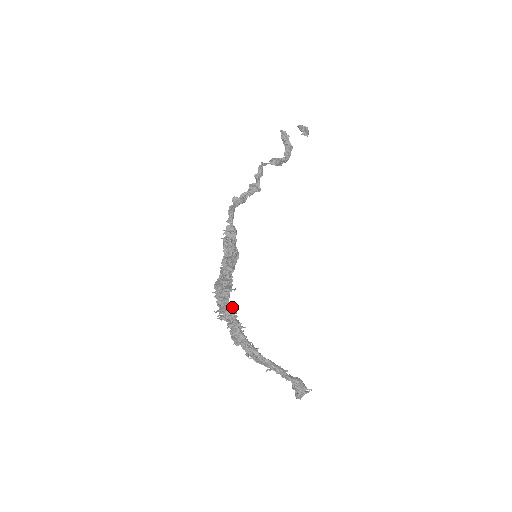
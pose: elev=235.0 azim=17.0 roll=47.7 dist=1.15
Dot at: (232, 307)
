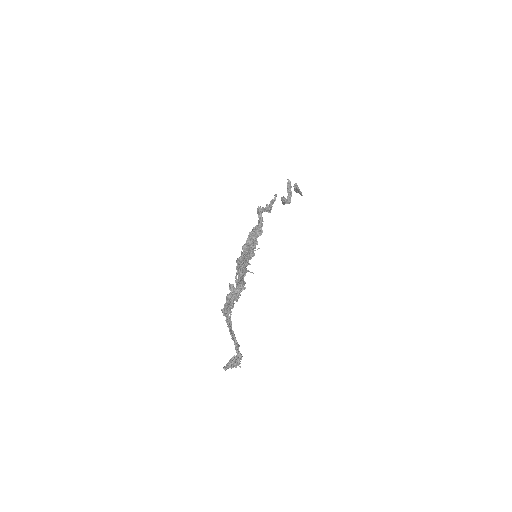
Dot at: (244, 283)
